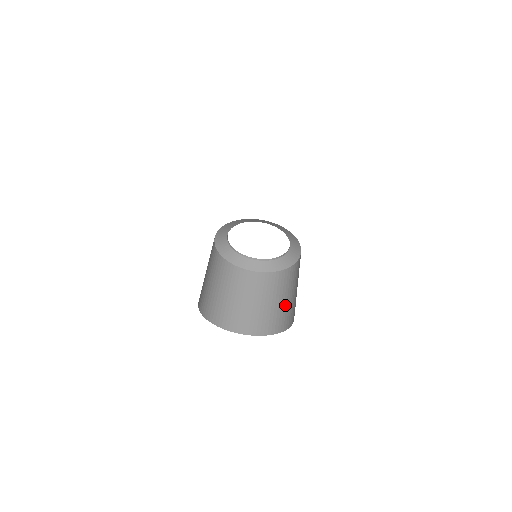
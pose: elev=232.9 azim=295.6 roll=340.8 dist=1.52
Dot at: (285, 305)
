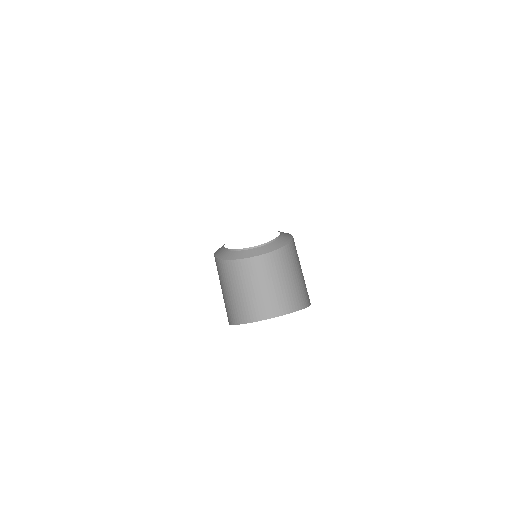
Dot at: (283, 289)
